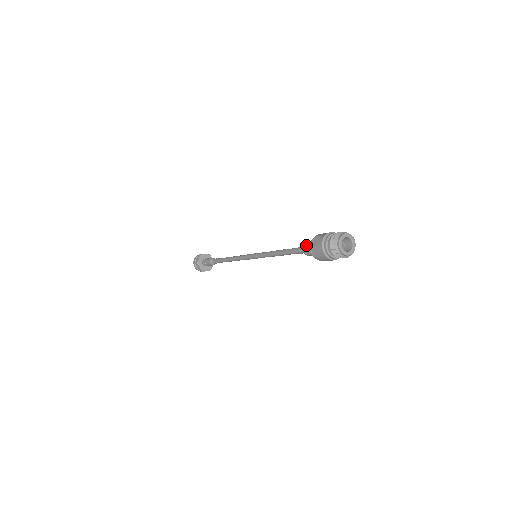
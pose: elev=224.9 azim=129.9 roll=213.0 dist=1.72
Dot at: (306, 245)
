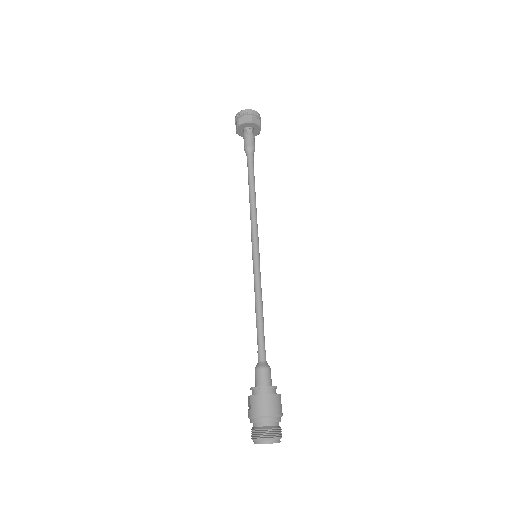
Dot at: occluded
